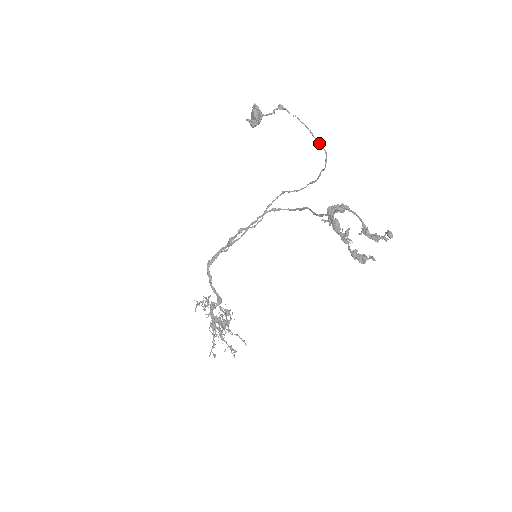
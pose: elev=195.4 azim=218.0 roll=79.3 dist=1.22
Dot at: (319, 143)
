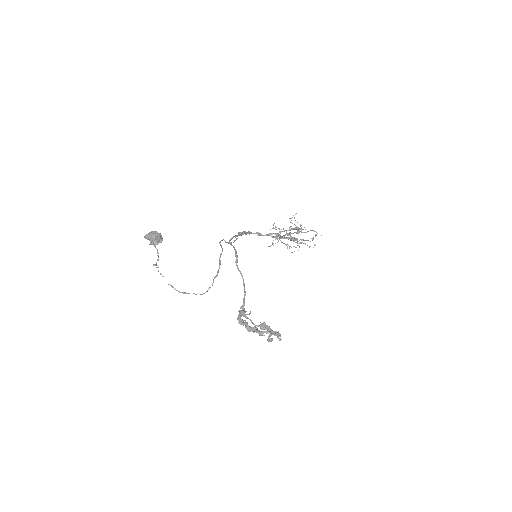
Dot at: (193, 293)
